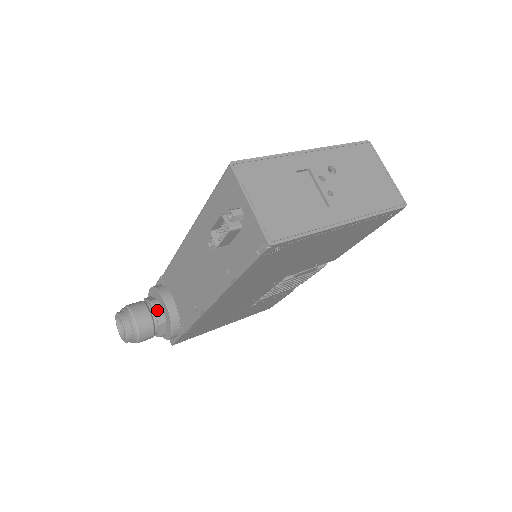
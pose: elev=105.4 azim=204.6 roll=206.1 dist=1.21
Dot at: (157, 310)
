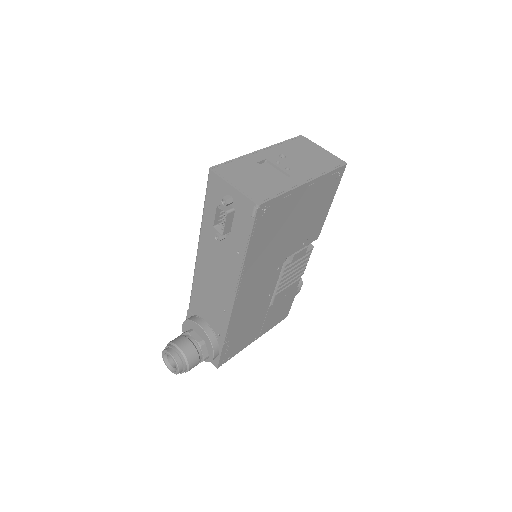
Dot at: (194, 336)
